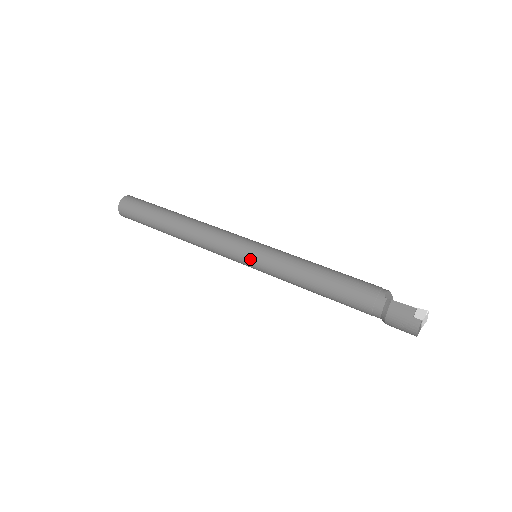
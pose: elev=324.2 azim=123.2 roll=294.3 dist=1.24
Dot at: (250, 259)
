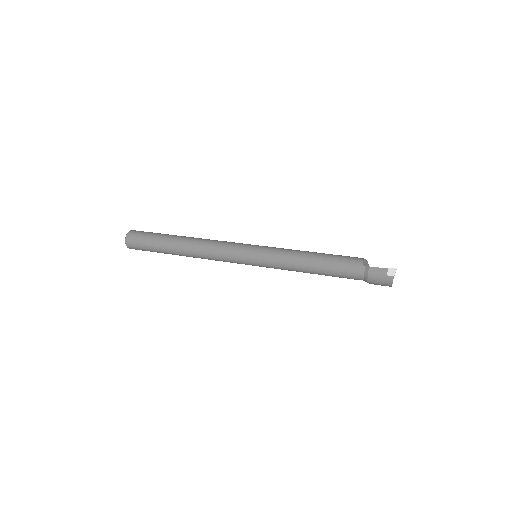
Dot at: (253, 261)
